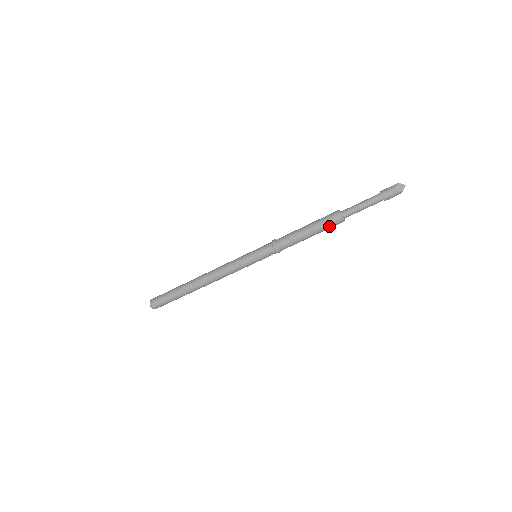
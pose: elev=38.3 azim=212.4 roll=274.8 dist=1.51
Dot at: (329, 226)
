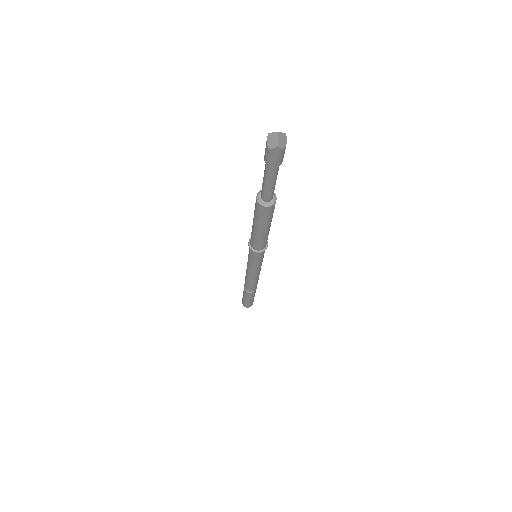
Dot at: (264, 217)
